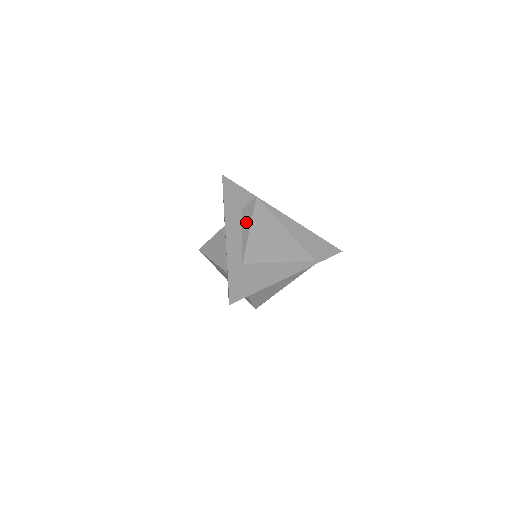
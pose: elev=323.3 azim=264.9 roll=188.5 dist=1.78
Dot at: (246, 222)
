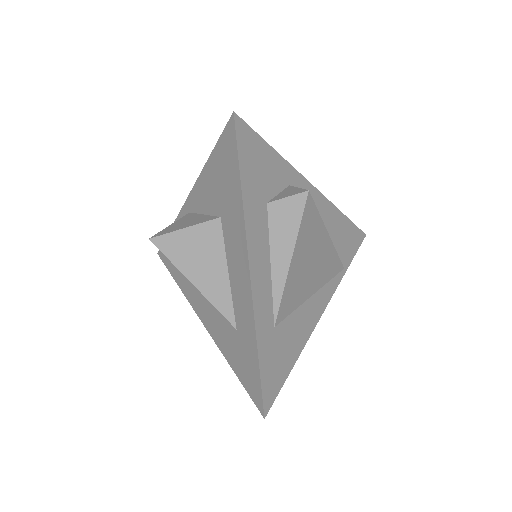
Dot at: (281, 240)
